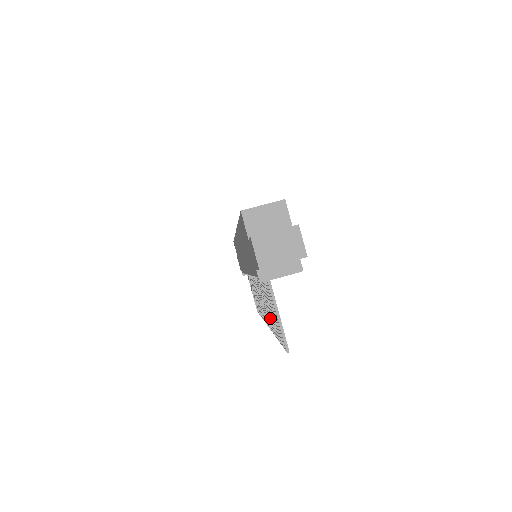
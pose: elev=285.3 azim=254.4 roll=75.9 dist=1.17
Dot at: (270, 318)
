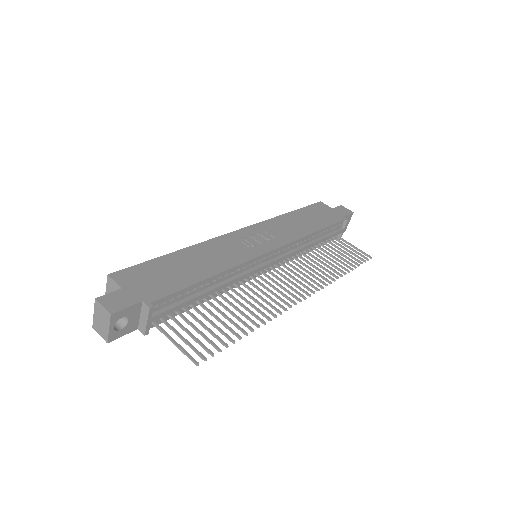
Dot at: occluded
